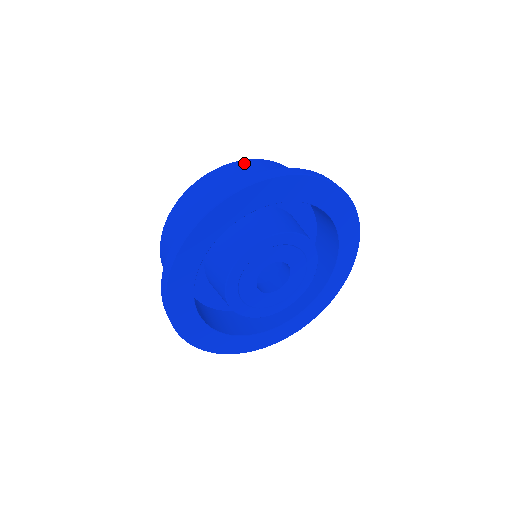
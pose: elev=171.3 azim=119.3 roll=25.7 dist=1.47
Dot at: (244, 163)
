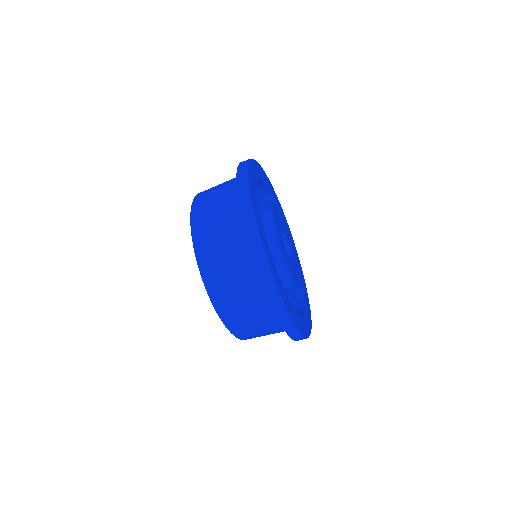
Dot at: occluded
